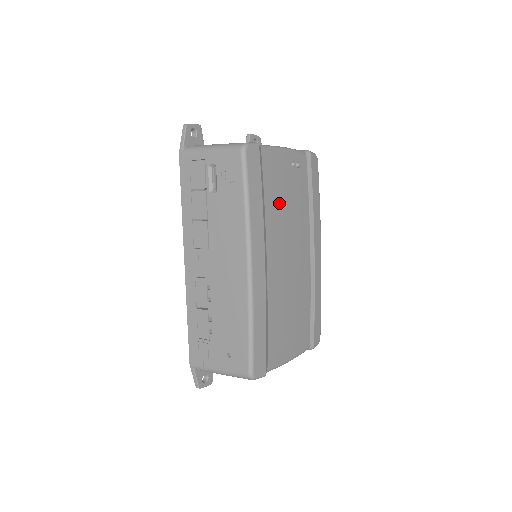
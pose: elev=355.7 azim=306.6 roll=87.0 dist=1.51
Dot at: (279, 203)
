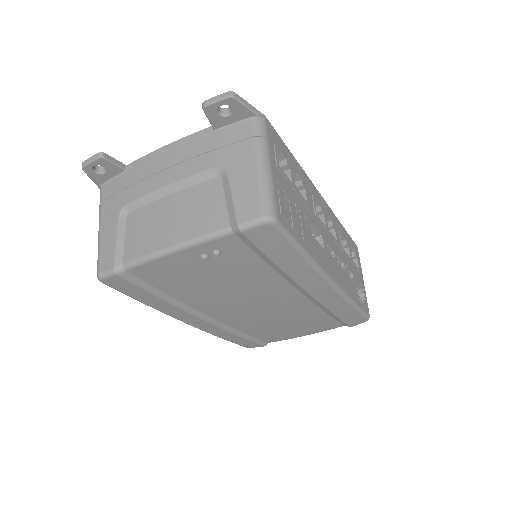
Dot at: (200, 289)
